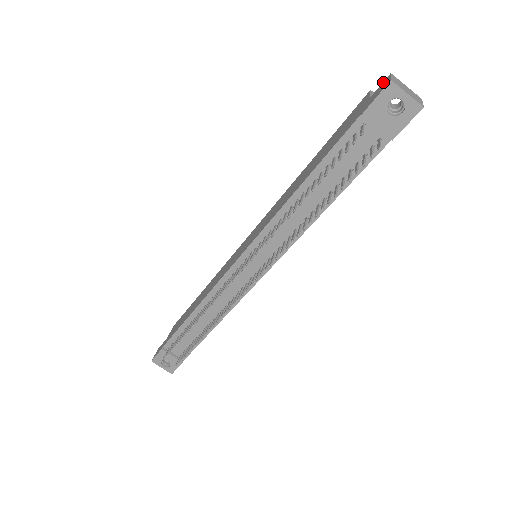
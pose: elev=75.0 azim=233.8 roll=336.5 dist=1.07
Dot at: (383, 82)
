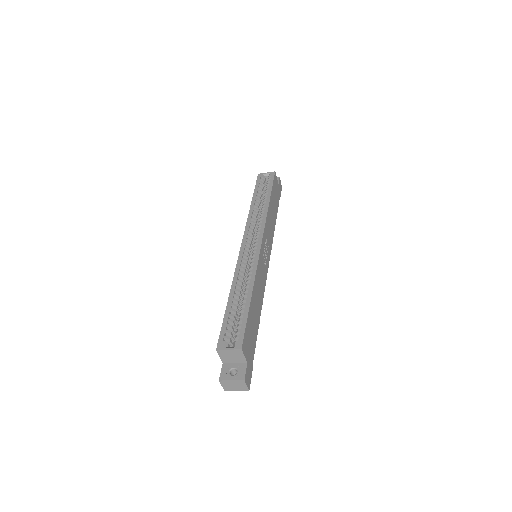
Dot at: (220, 376)
